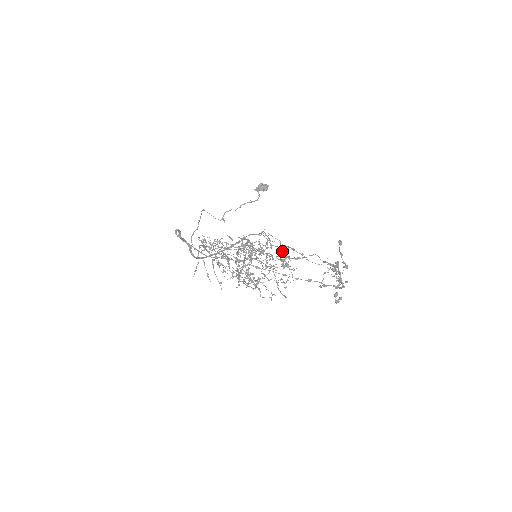
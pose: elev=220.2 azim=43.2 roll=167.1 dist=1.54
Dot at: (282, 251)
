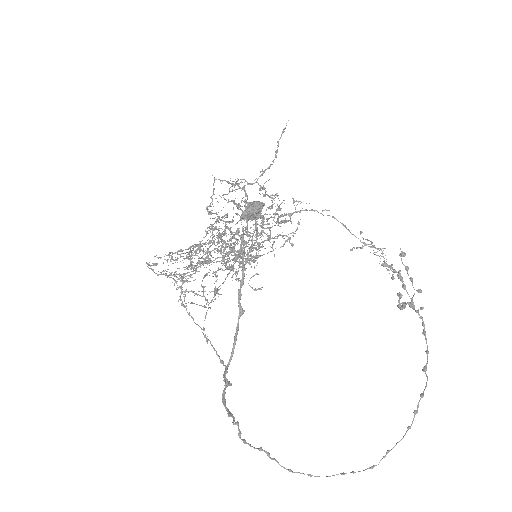
Dot at: (261, 188)
